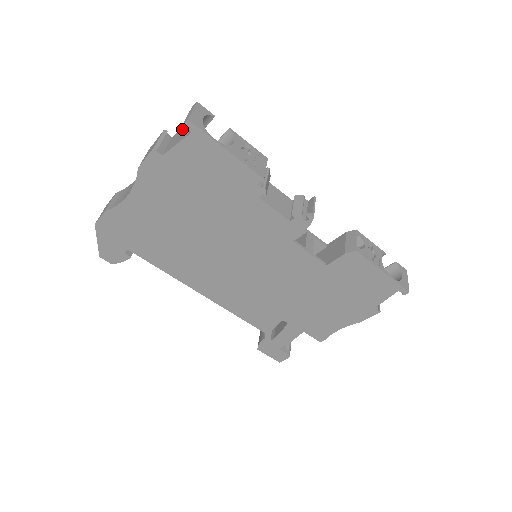
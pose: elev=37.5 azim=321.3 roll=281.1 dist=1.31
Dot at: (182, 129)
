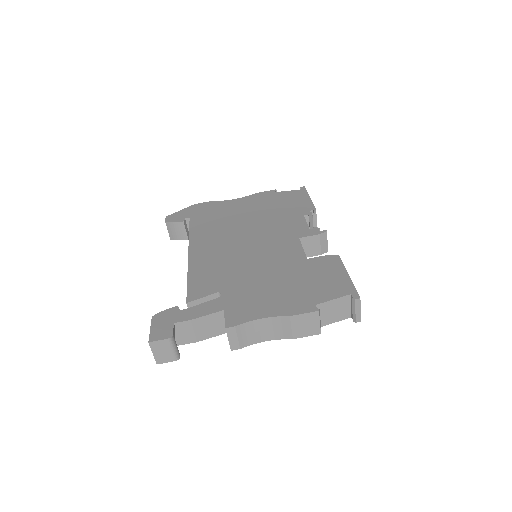
Dot at: occluded
